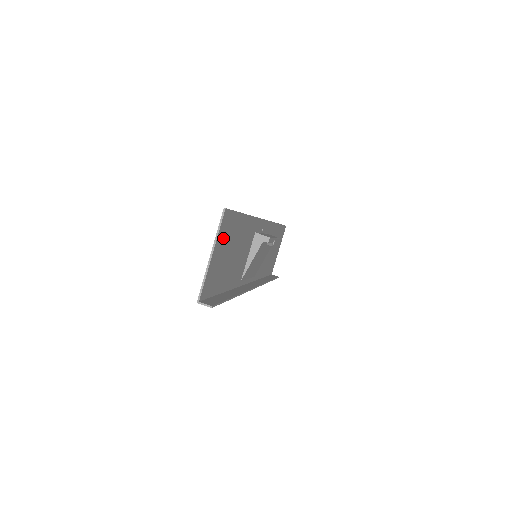
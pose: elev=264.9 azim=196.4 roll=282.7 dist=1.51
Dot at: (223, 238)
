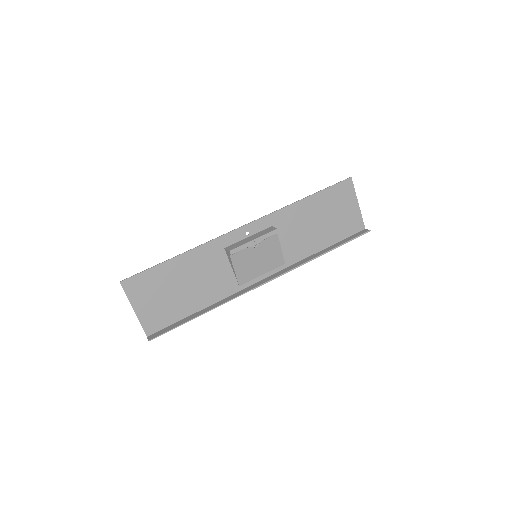
Dot at: (143, 293)
